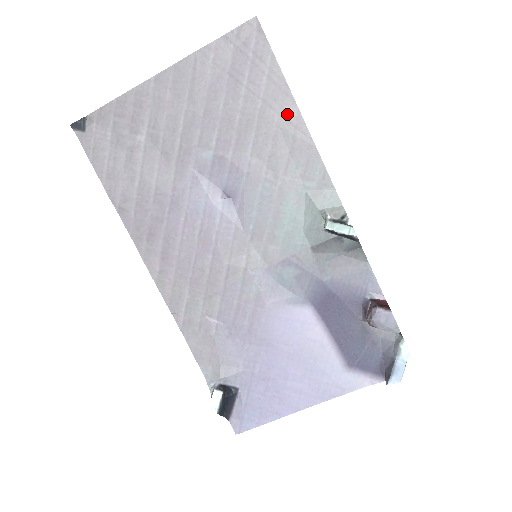
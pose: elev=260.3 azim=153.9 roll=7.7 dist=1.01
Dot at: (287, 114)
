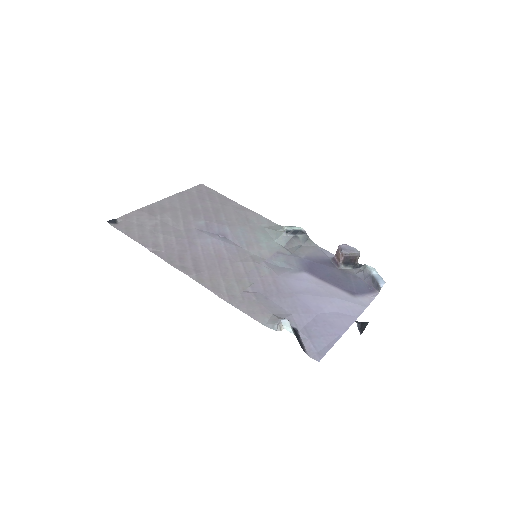
Dot at: (235, 206)
